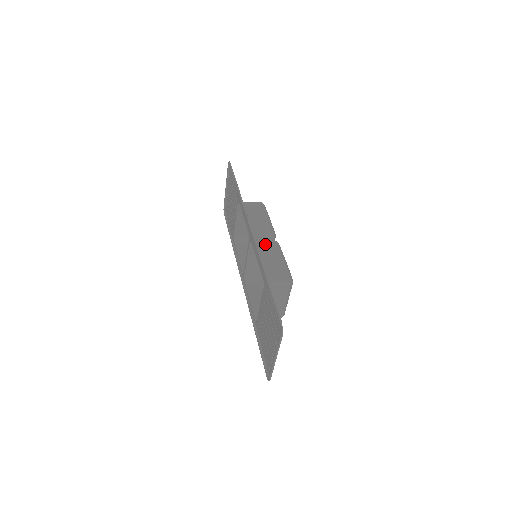
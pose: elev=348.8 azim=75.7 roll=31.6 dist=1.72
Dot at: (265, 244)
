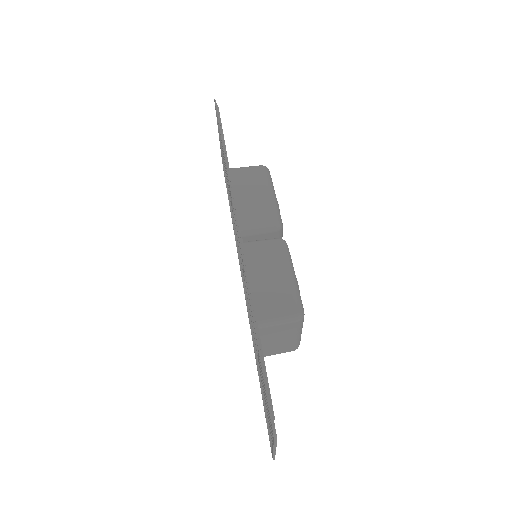
Dot at: (263, 247)
